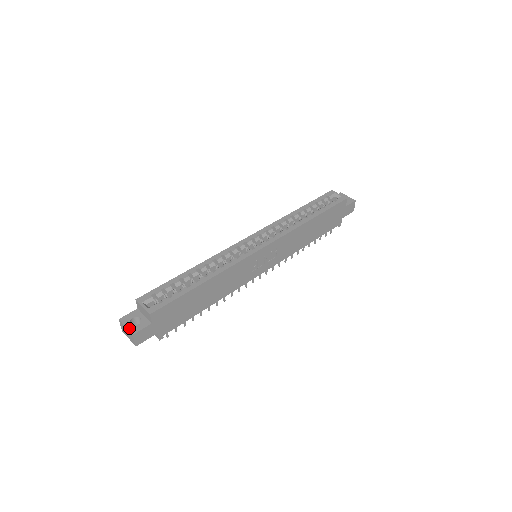
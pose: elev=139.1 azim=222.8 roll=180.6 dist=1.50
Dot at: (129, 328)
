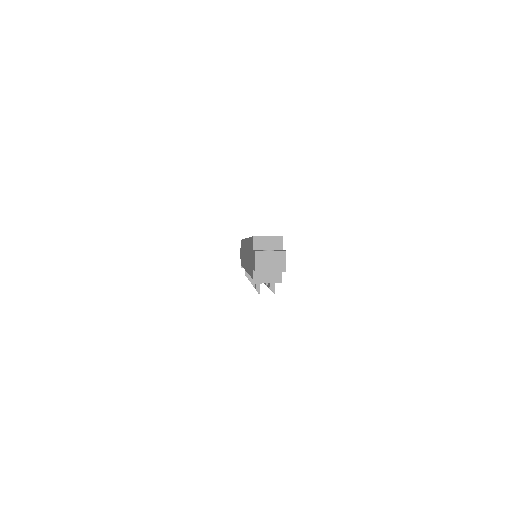
Dot at: (275, 250)
